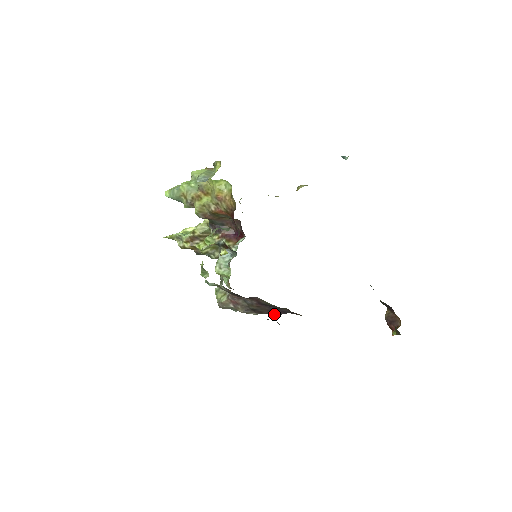
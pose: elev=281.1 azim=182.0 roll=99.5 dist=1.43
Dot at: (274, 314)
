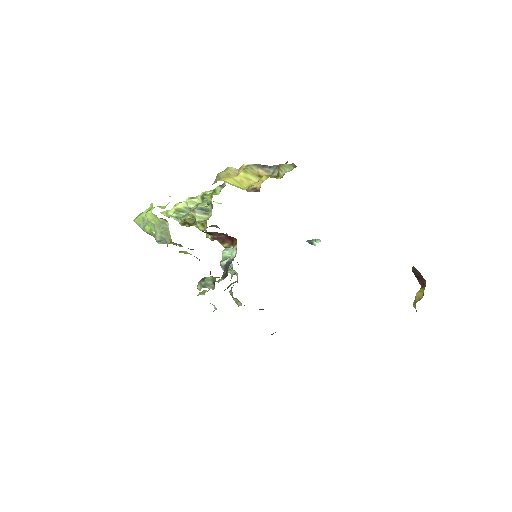
Dot at: occluded
